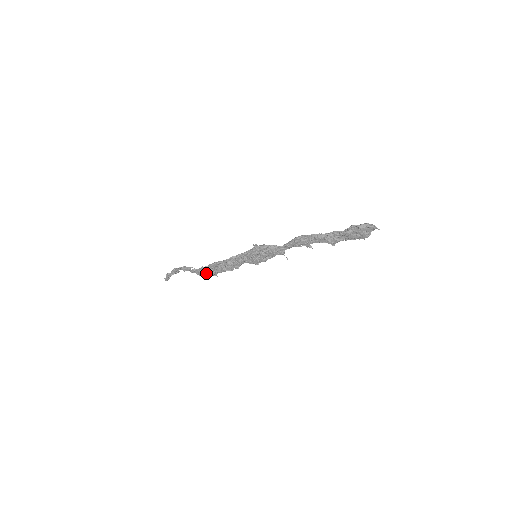
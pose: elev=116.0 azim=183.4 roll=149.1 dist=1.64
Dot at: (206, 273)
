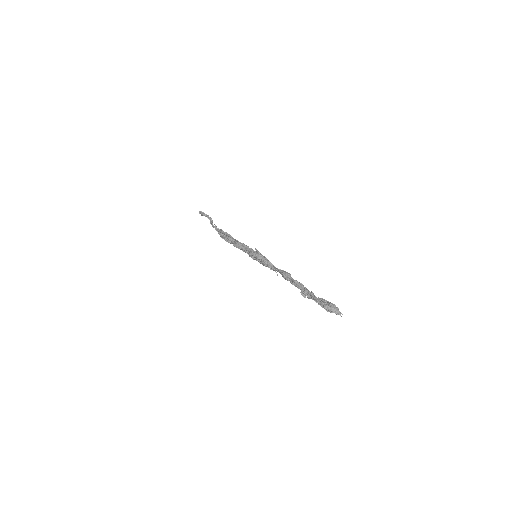
Dot at: occluded
